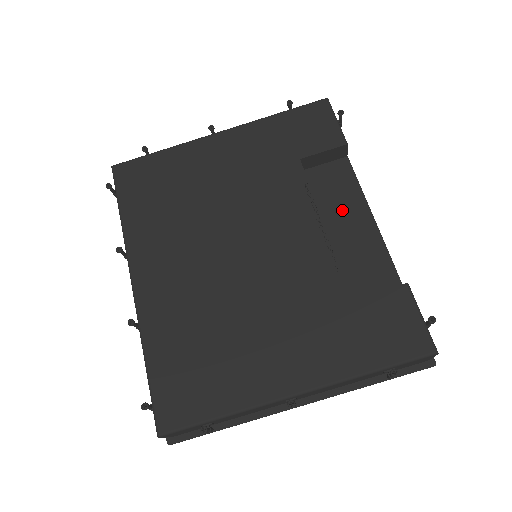
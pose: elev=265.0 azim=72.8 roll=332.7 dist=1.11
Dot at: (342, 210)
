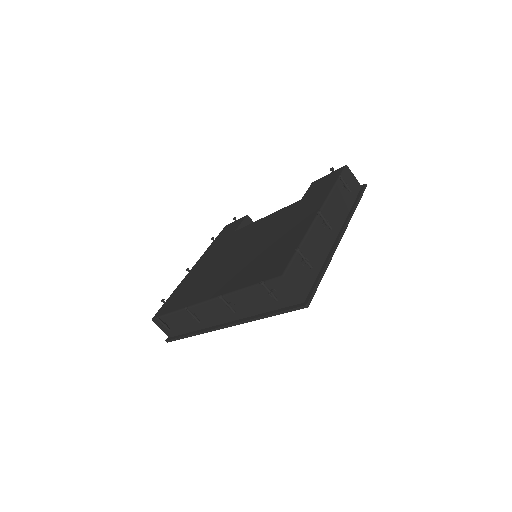
Dot at: occluded
